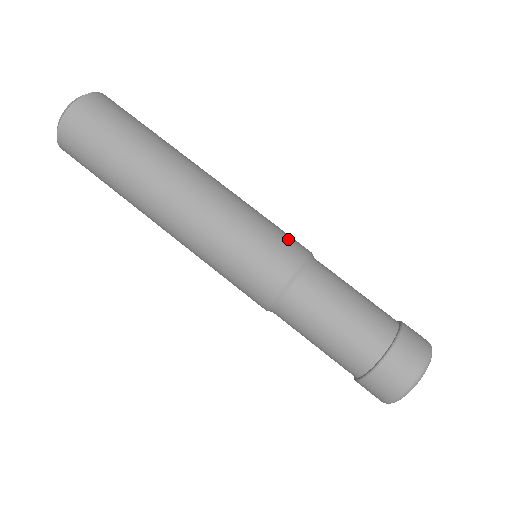
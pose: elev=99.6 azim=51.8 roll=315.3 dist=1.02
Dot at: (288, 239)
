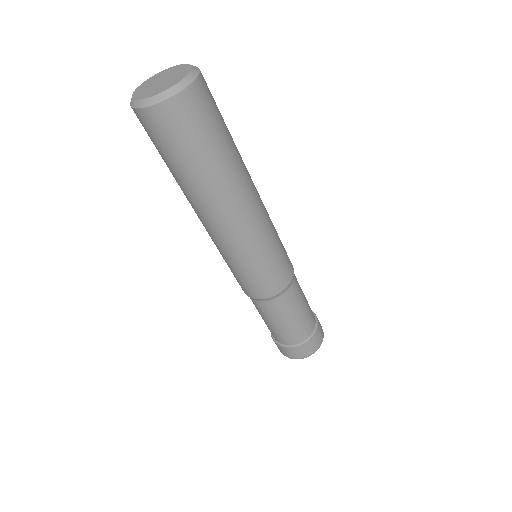
Dot at: (277, 277)
